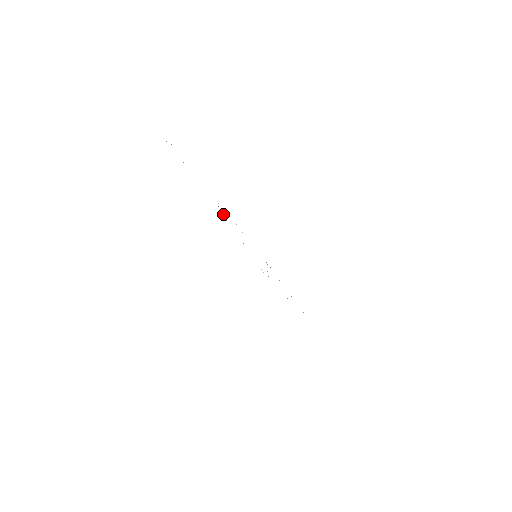
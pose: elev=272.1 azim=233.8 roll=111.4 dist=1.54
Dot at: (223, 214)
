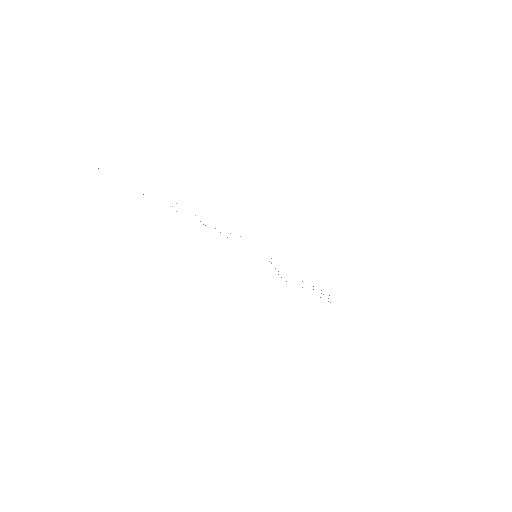
Dot at: occluded
